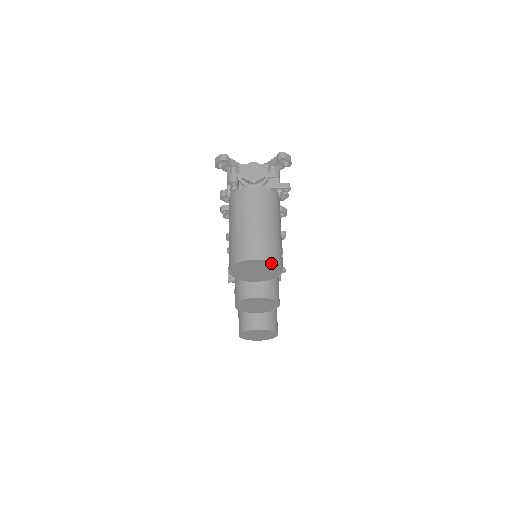
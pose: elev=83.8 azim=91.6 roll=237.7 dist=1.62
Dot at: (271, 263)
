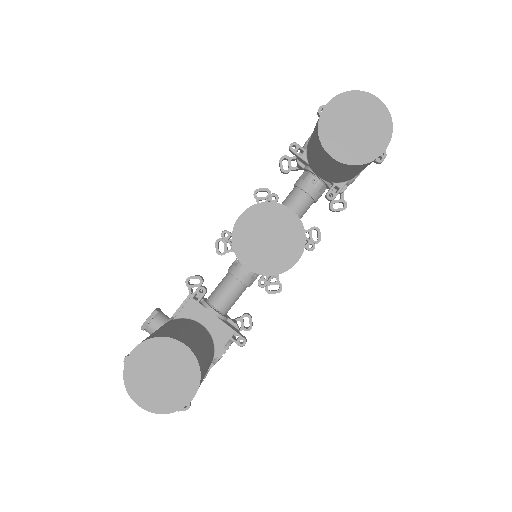
Dot at: (386, 121)
